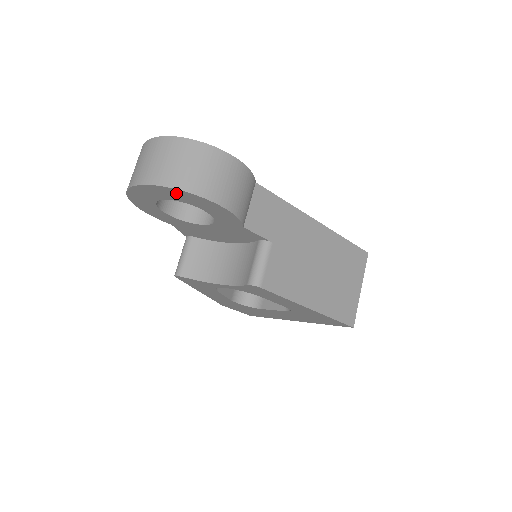
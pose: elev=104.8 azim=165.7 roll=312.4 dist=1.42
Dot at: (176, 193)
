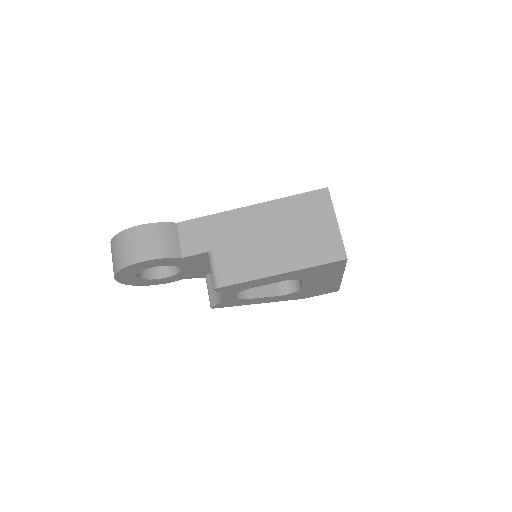
Dot at: (125, 272)
